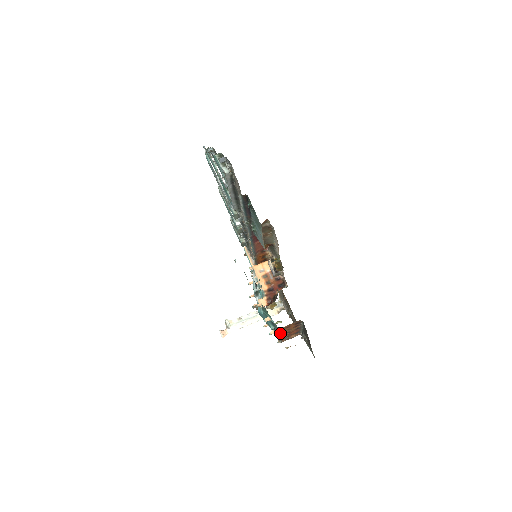
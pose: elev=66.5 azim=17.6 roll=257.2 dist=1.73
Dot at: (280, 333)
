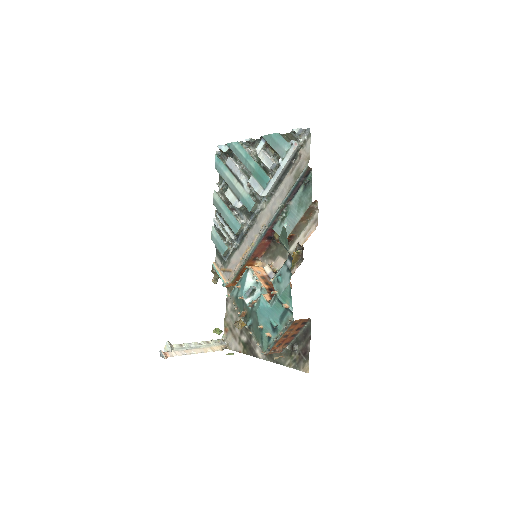
Dot at: (285, 330)
